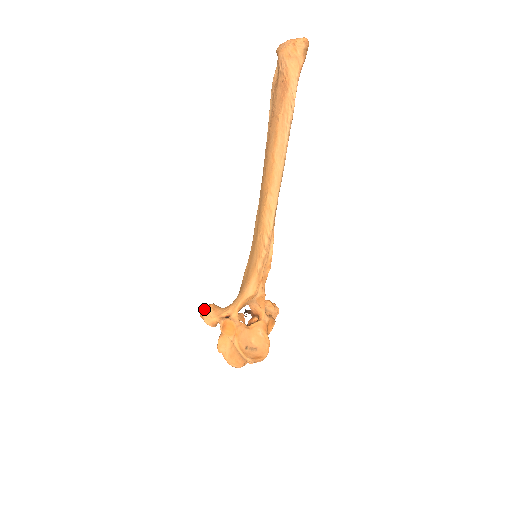
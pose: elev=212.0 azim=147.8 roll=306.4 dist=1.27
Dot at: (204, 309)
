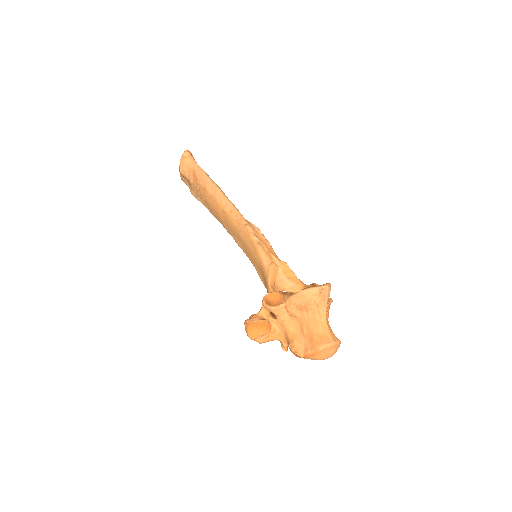
Dot at: occluded
